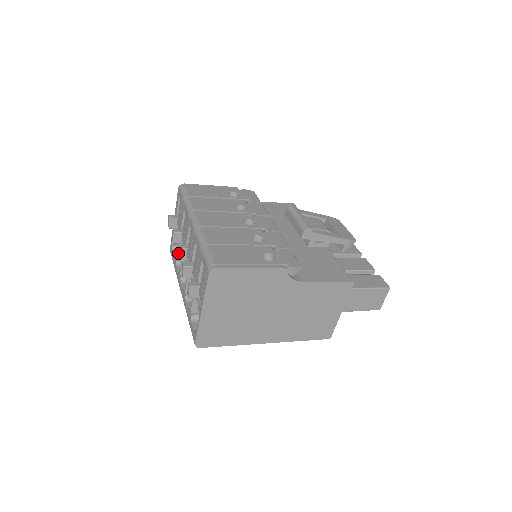
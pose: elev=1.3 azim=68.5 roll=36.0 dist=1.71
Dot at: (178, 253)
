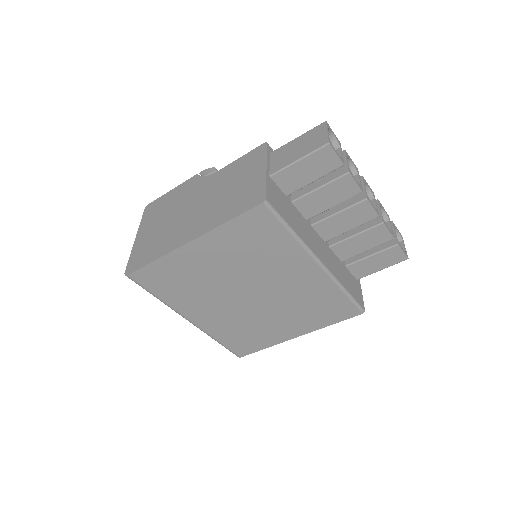
Dot at: occluded
